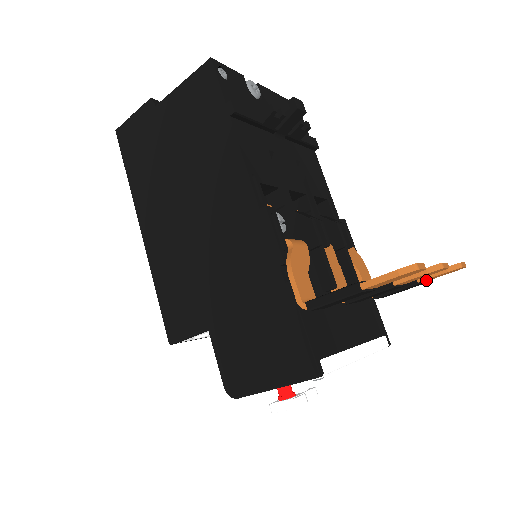
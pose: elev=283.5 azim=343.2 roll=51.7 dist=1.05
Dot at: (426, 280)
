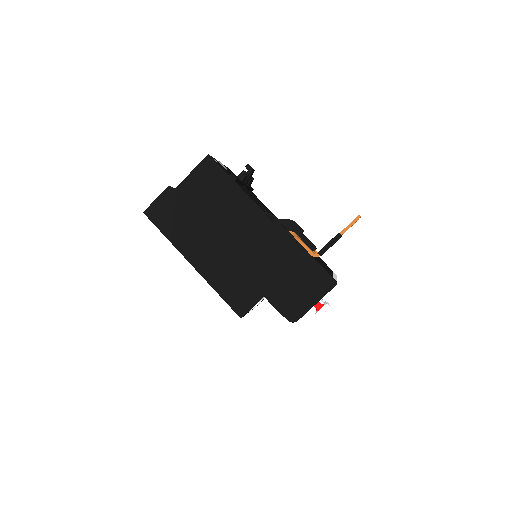
Dot at: occluded
